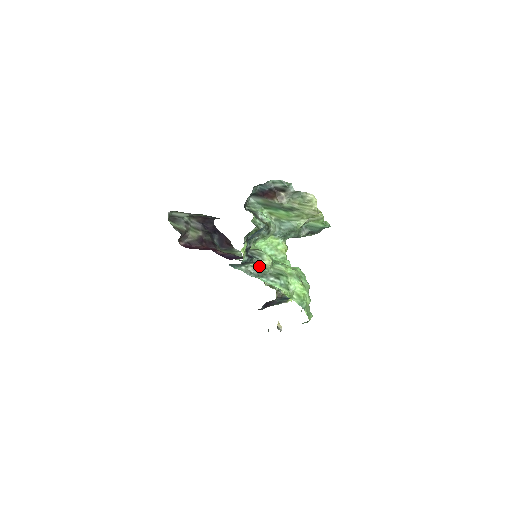
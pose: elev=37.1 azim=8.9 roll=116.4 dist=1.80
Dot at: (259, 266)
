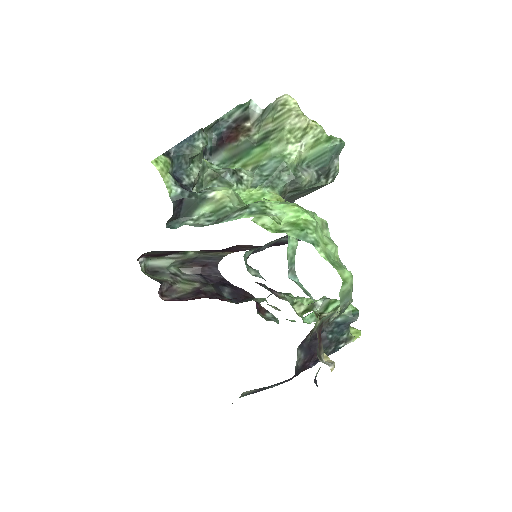
Dot at: (215, 209)
